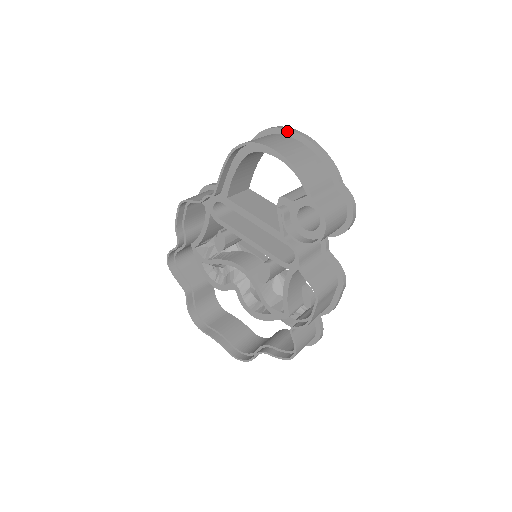
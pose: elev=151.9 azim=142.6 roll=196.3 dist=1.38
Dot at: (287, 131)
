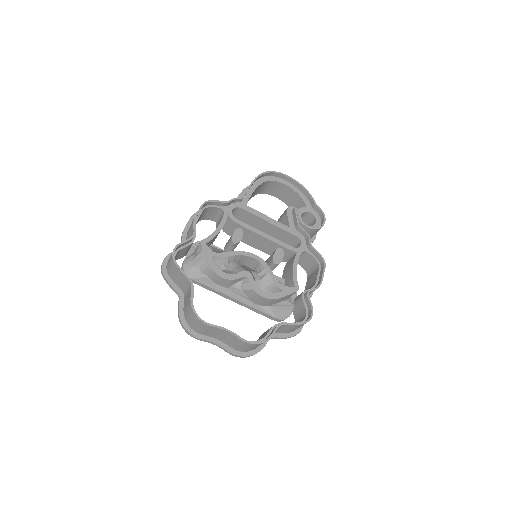
Dot at: occluded
